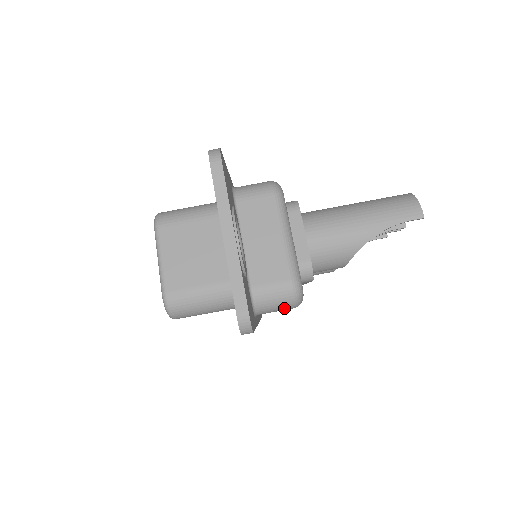
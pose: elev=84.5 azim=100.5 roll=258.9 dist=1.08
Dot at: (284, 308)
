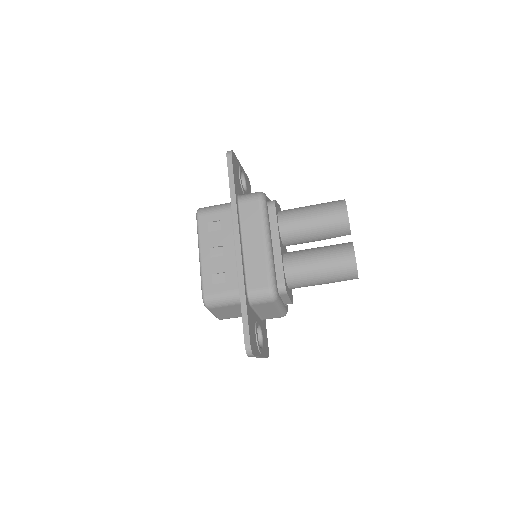
Dot at: occluded
